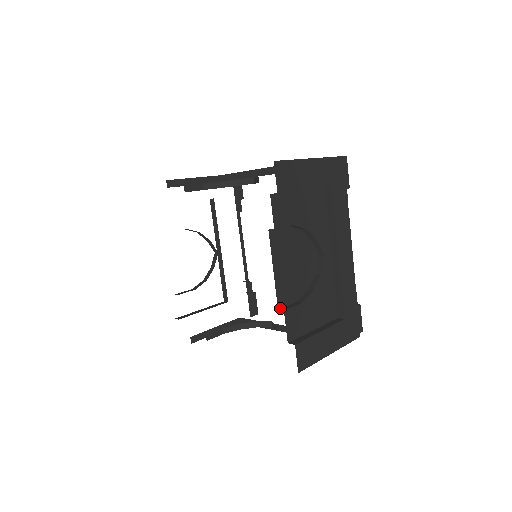
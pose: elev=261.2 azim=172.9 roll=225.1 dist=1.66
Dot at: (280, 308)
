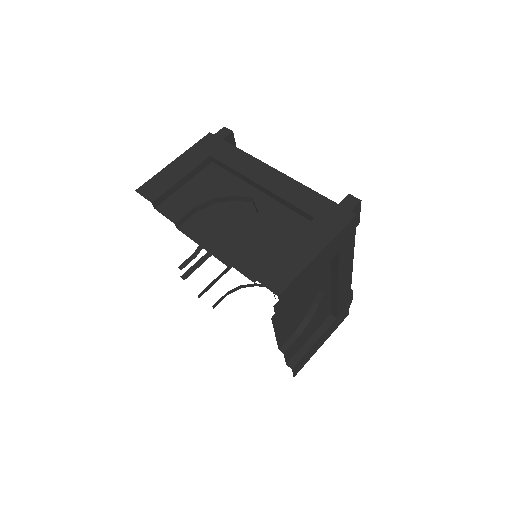
Dot at: (280, 347)
